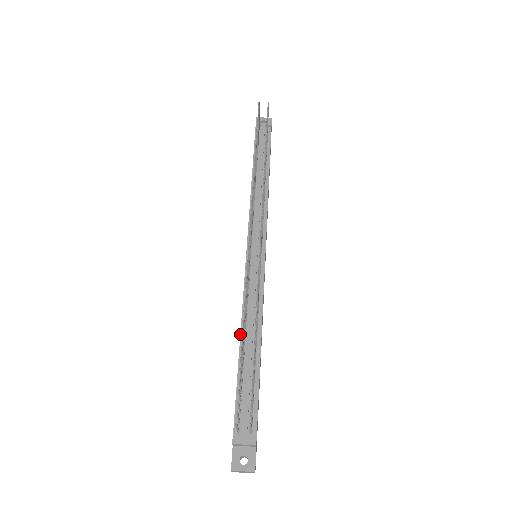
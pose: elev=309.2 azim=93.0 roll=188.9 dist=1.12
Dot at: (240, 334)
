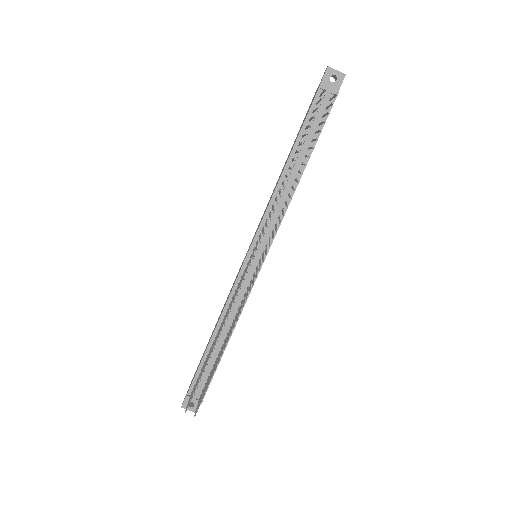
Dot at: (216, 326)
